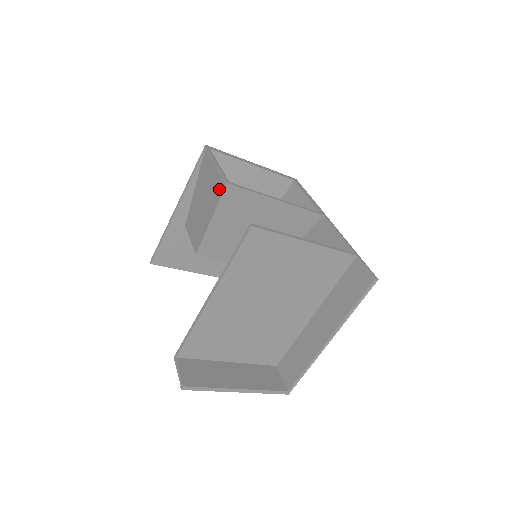
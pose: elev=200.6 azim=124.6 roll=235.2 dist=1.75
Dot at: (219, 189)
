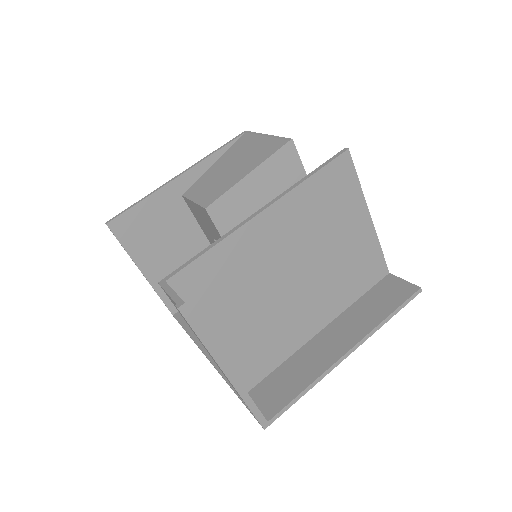
Dot at: (274, 146)
